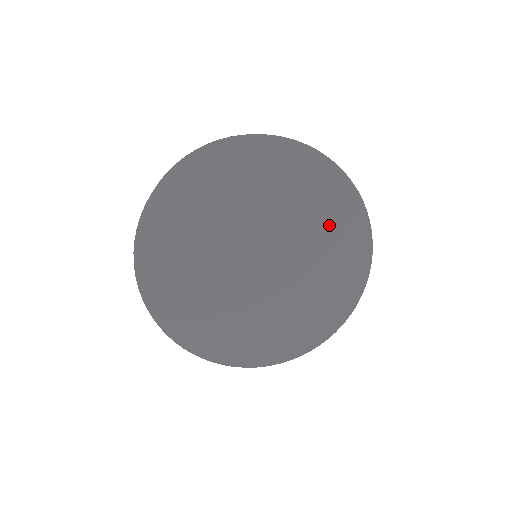
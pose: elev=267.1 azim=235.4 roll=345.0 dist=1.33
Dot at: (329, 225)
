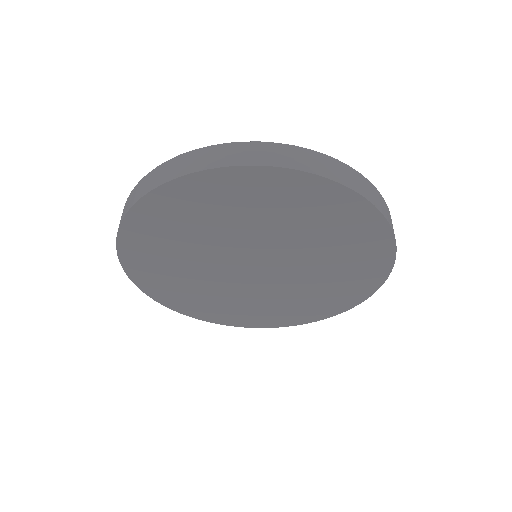
Dot at: (341, 278)
